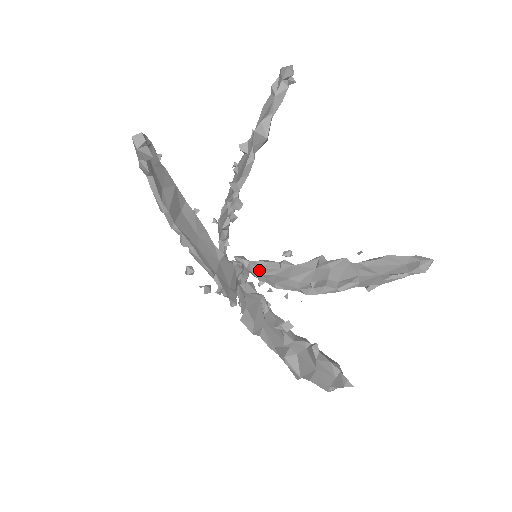
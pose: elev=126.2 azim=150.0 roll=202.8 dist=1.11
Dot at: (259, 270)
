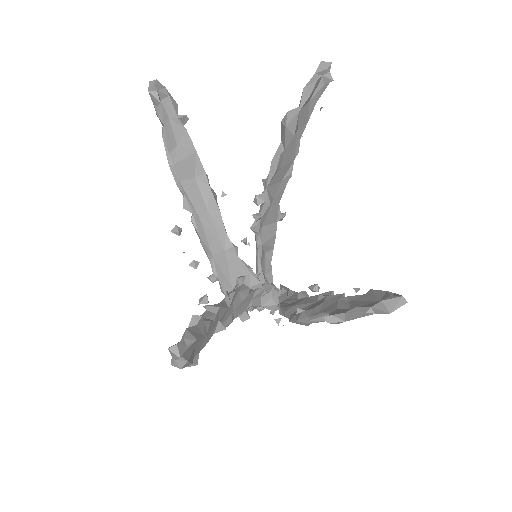
Dot at: (286, 299)
